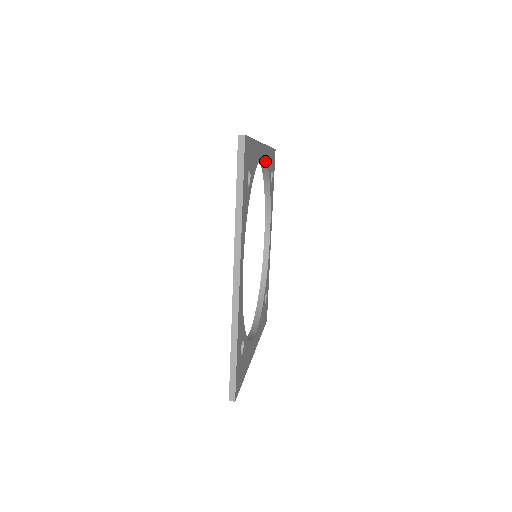
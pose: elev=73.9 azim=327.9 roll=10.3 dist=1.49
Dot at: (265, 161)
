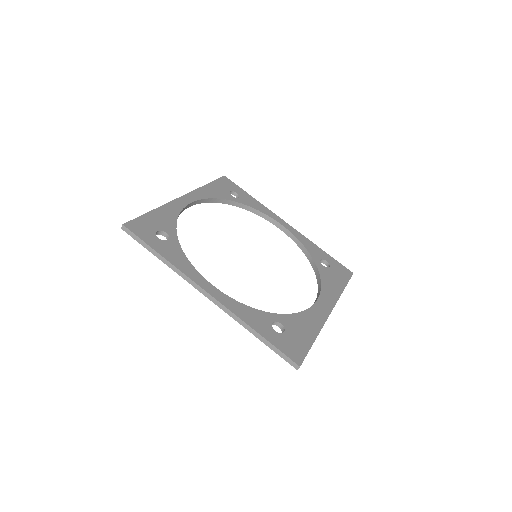
Dot at: (202, 200)
